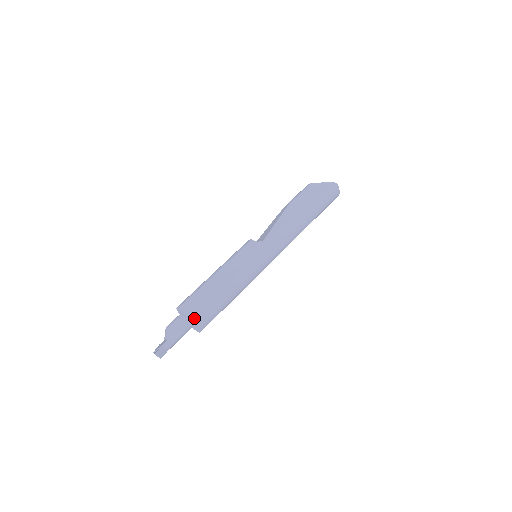
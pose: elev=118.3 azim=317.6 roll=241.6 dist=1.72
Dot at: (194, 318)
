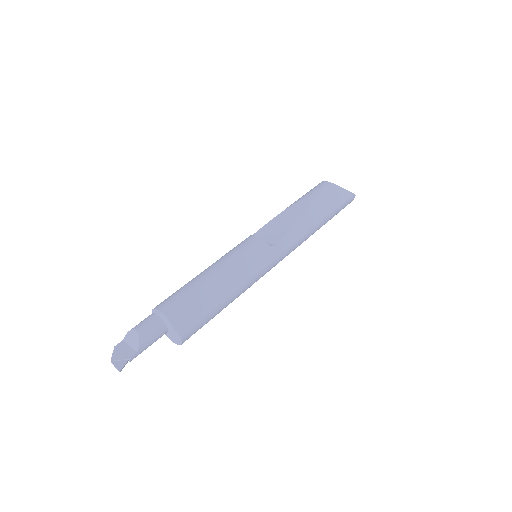
Dot at: (184, 335)
